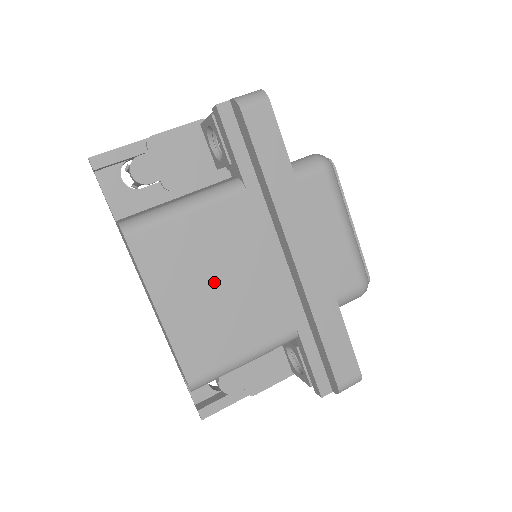
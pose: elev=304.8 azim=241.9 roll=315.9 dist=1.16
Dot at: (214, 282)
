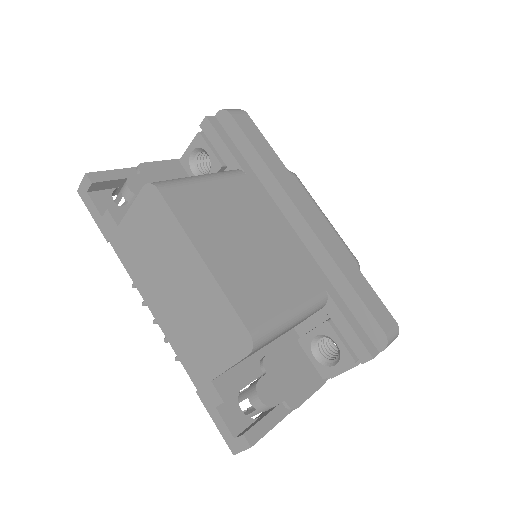
Dot at: (243, 238)
